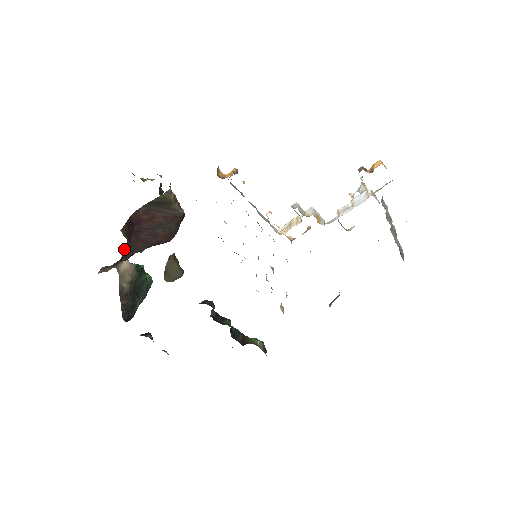
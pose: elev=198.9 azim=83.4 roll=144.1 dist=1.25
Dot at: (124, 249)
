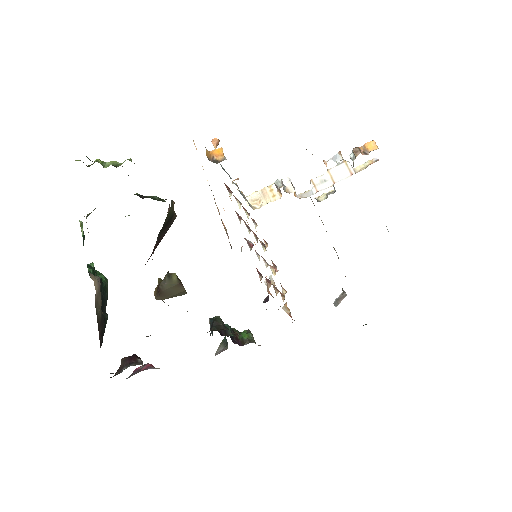
Dot at: occluded
